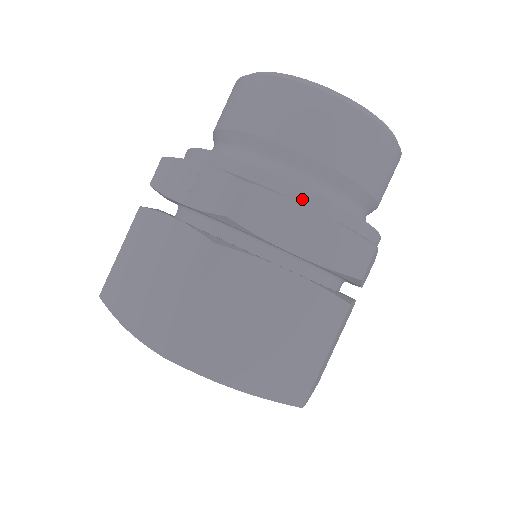
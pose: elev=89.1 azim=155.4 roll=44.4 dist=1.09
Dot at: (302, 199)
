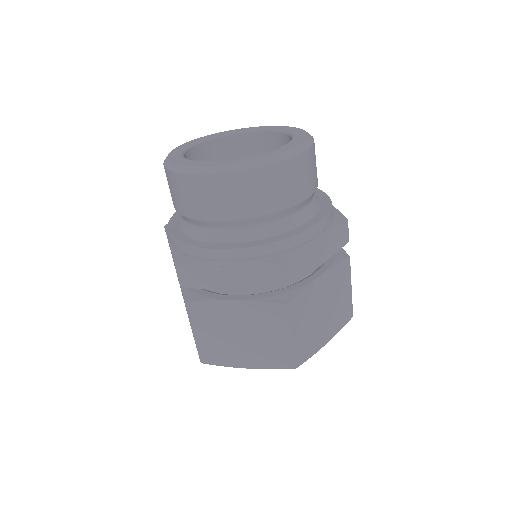
Dot at: (308, 238)
